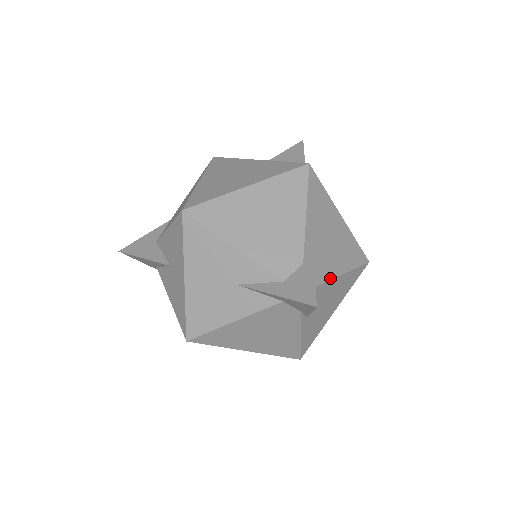
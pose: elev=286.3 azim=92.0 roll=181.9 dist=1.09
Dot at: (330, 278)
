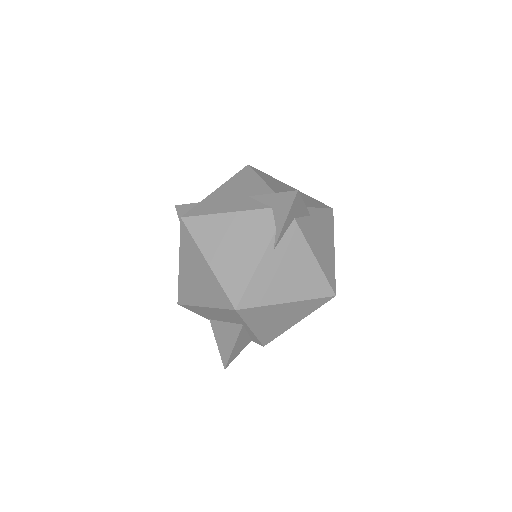
Dot at: (307, 241)
